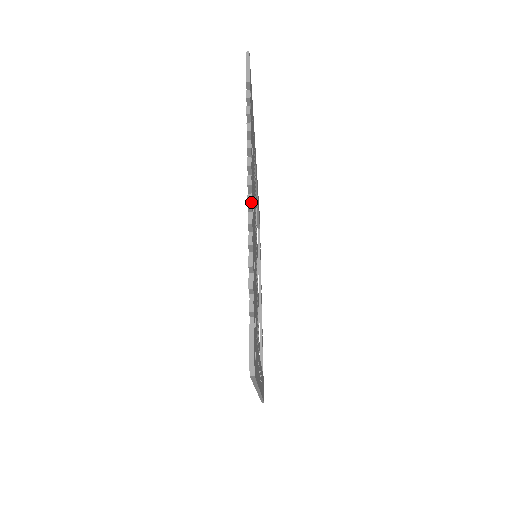
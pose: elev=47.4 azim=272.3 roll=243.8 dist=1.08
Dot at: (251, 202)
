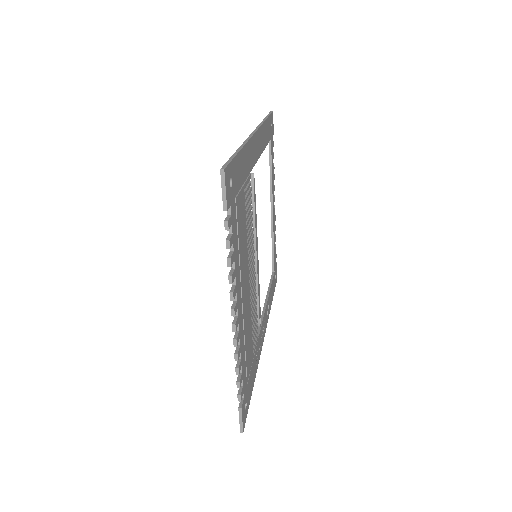
Dot at: (235, 330)
